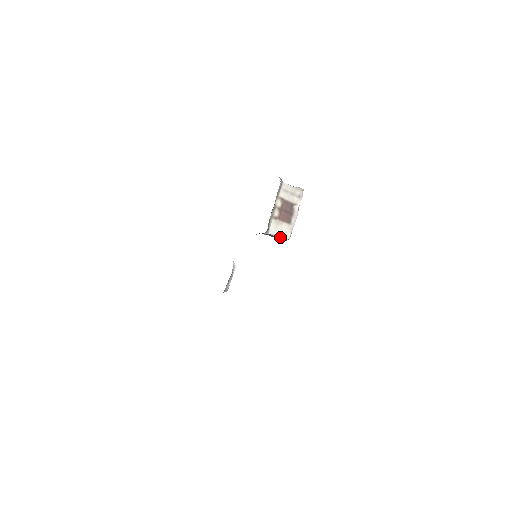
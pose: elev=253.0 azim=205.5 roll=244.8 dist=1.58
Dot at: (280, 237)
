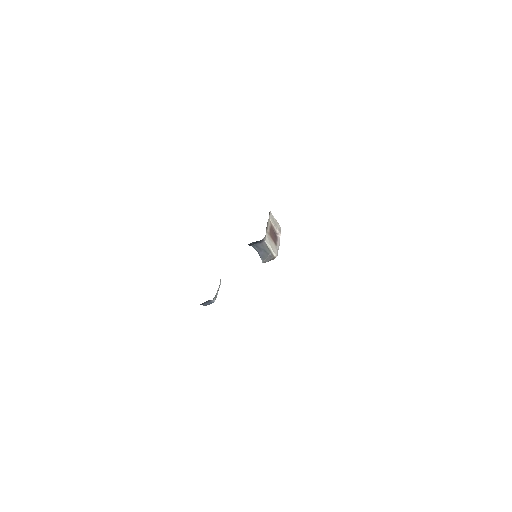
Dot at: (271, 251)
